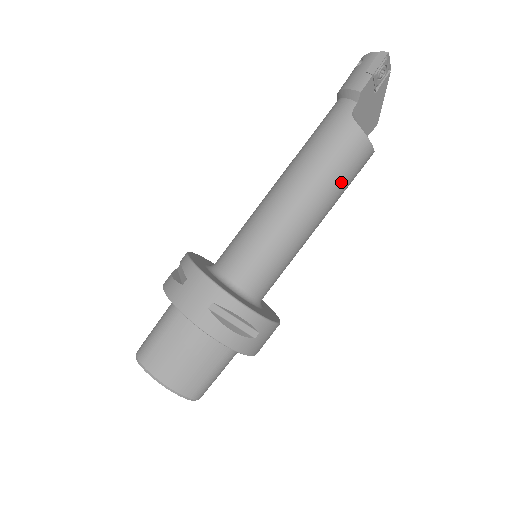
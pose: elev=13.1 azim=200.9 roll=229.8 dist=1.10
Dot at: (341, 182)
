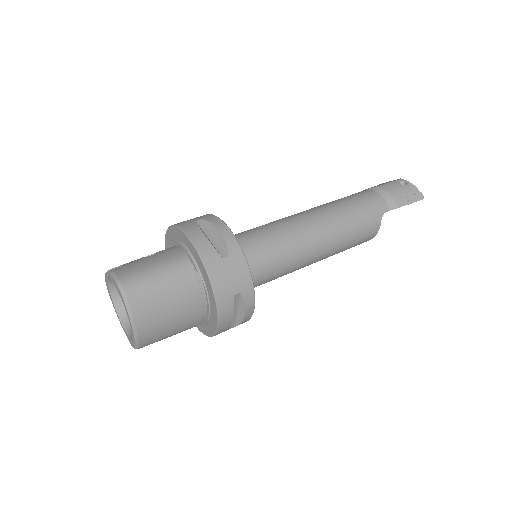
Dot at: (343, 250)
